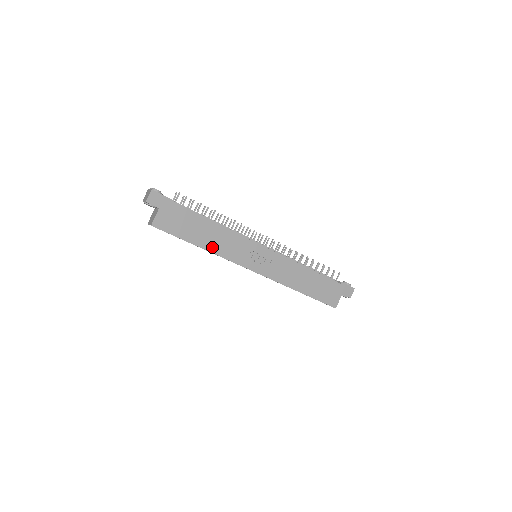
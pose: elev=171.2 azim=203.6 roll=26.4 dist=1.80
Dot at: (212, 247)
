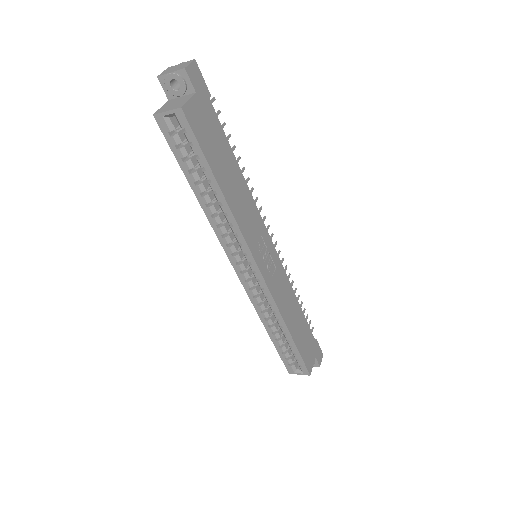
Dot at: (232, 202)
